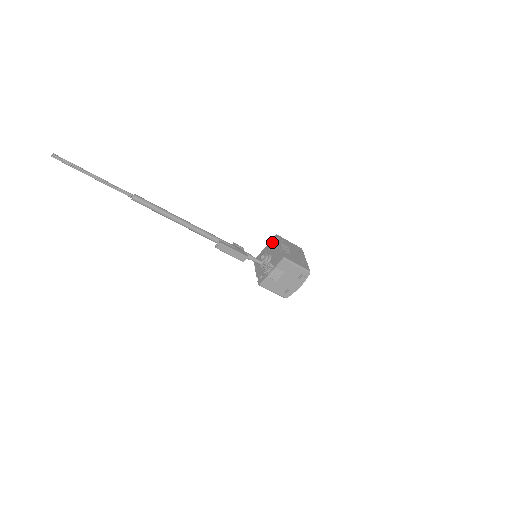
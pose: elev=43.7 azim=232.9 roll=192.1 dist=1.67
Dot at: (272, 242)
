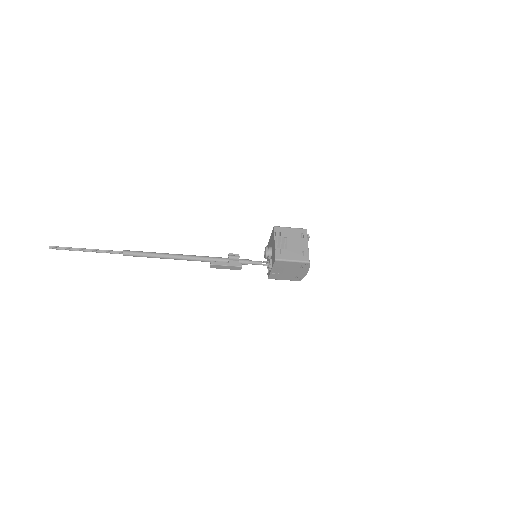
Dot at: (272, 234)
